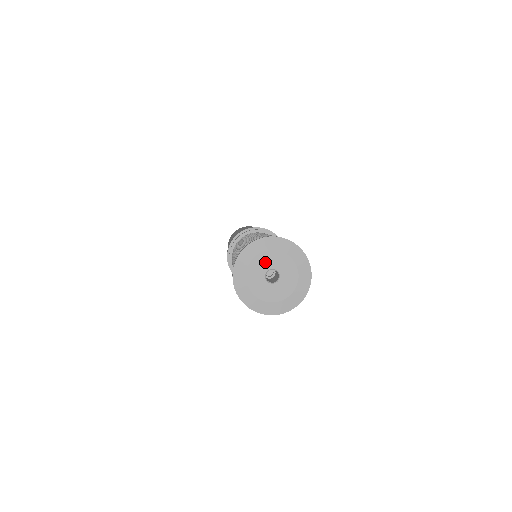
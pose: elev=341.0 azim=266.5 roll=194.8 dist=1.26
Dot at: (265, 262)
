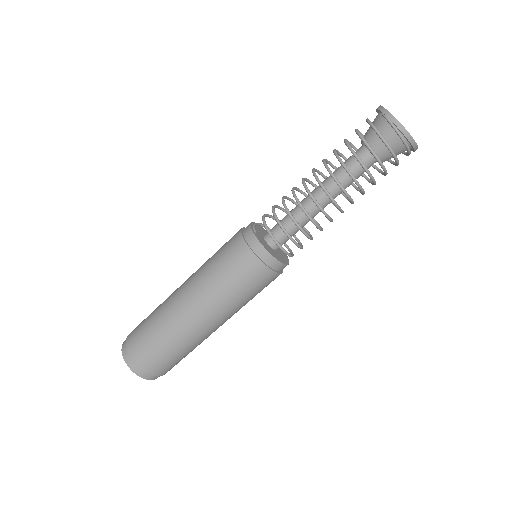
Dot at: occluded
